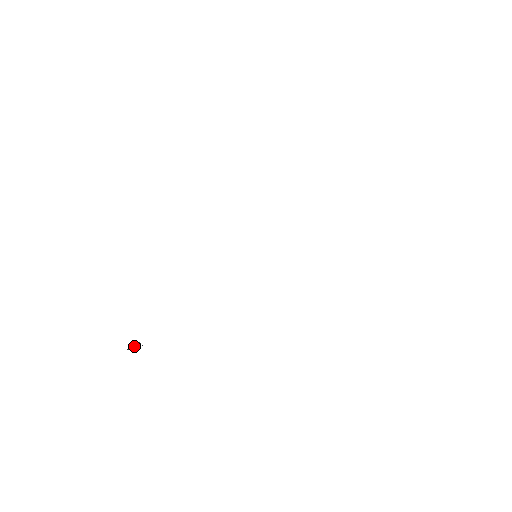
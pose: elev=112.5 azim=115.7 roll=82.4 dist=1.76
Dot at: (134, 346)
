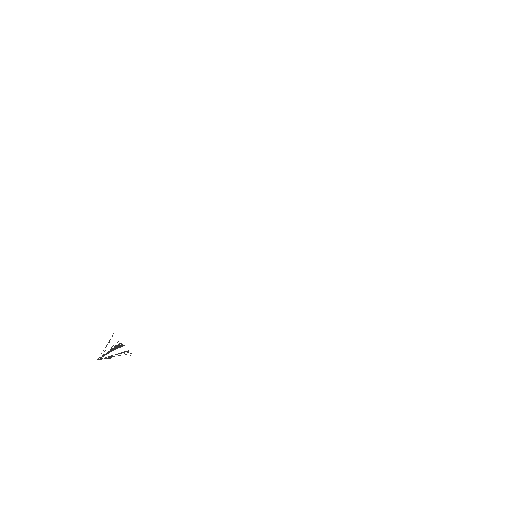
Dot at: (111, 350)
